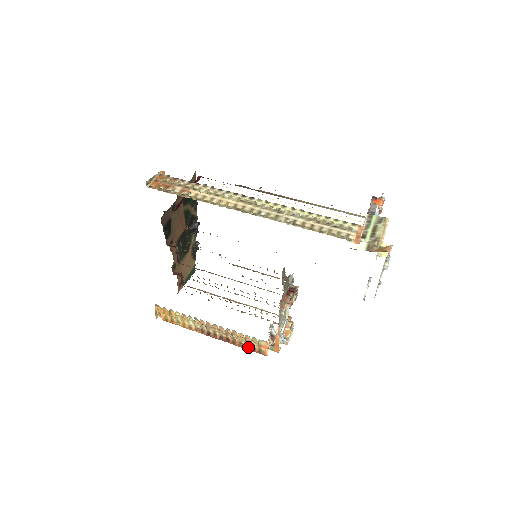
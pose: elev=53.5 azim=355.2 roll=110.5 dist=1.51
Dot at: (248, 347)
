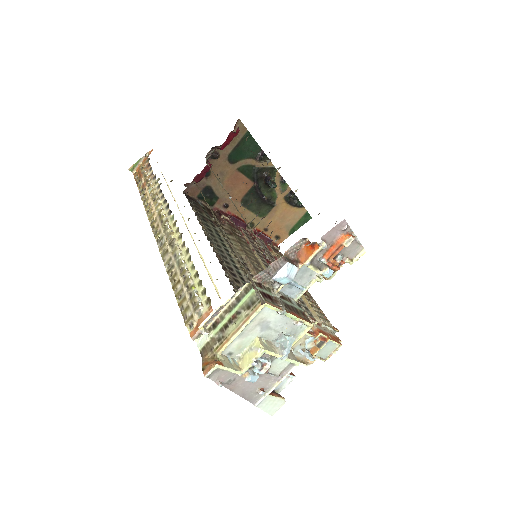
Dot at: occluded
